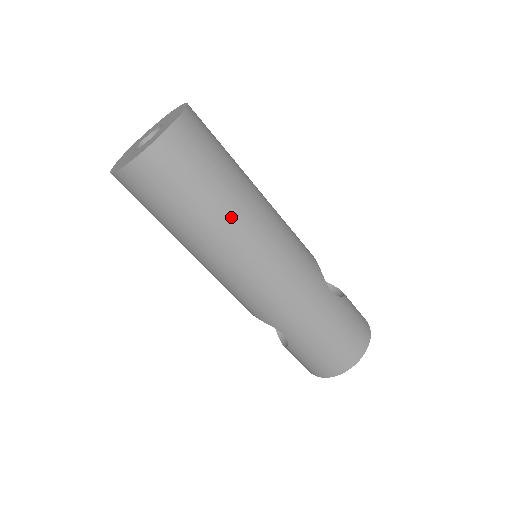
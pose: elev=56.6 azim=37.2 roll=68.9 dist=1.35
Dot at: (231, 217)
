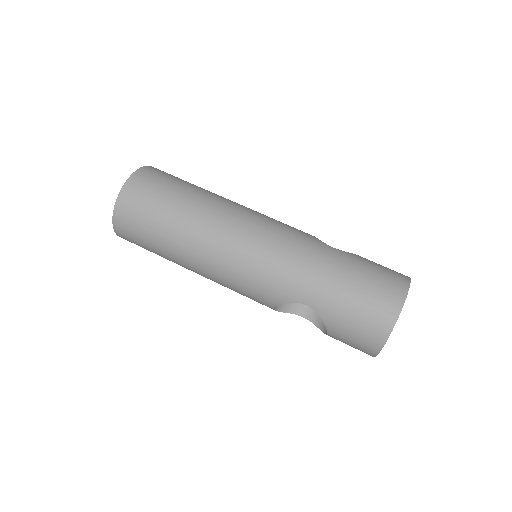
Dot at: (200, 211)
